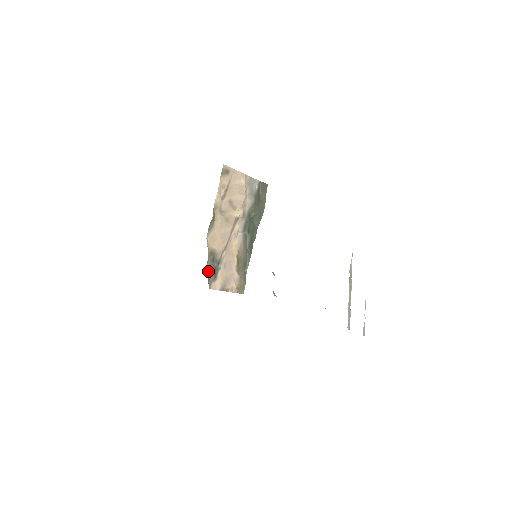
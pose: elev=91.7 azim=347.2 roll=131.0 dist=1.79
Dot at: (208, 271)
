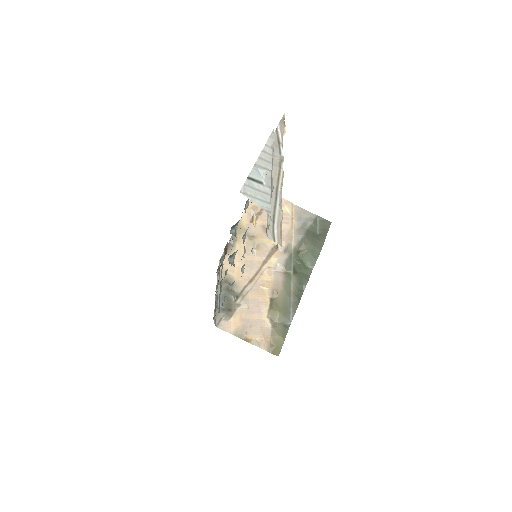
Dot at: (217, 302)
